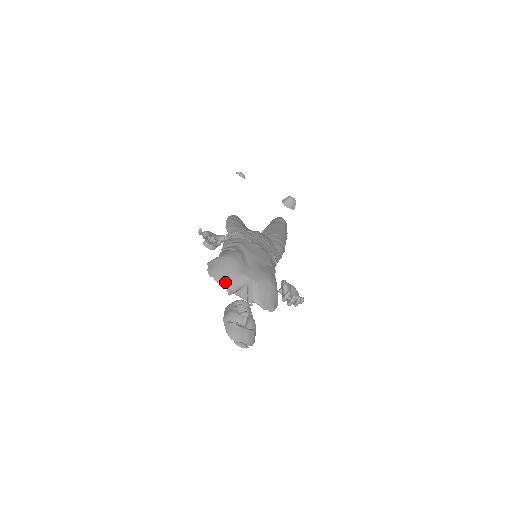
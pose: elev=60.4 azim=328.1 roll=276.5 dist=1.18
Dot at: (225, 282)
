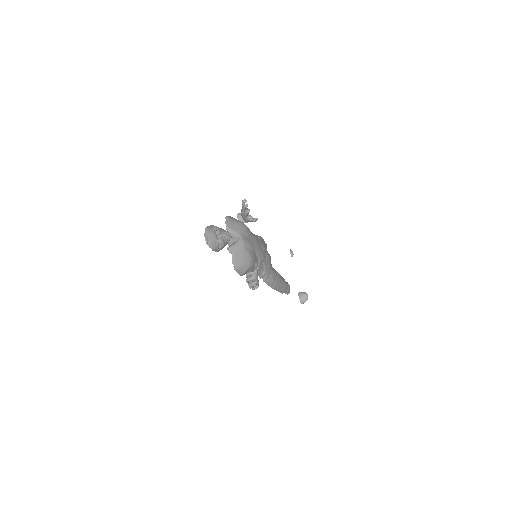
Dot at: (229, 227)
